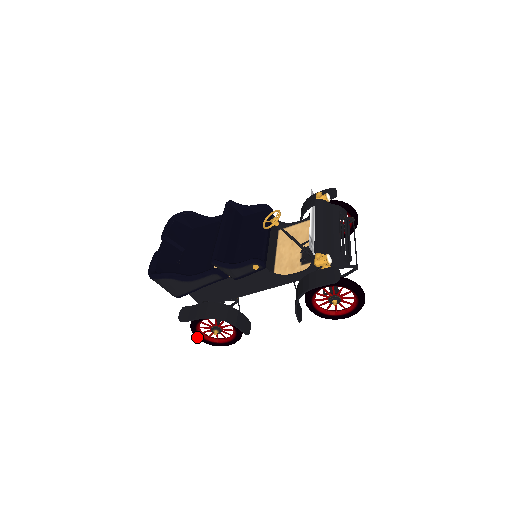
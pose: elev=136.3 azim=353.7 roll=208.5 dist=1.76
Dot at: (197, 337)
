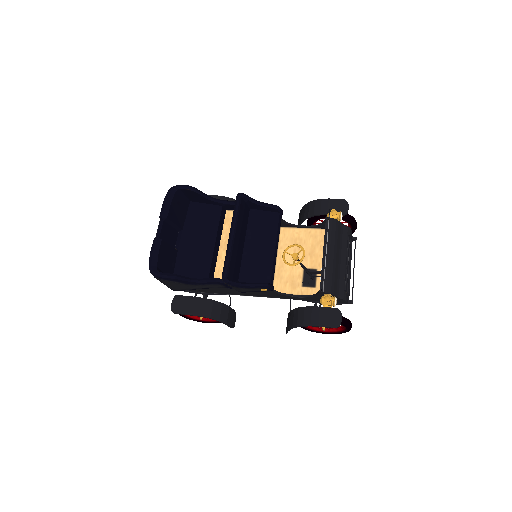
Dot at: (180, 315)
